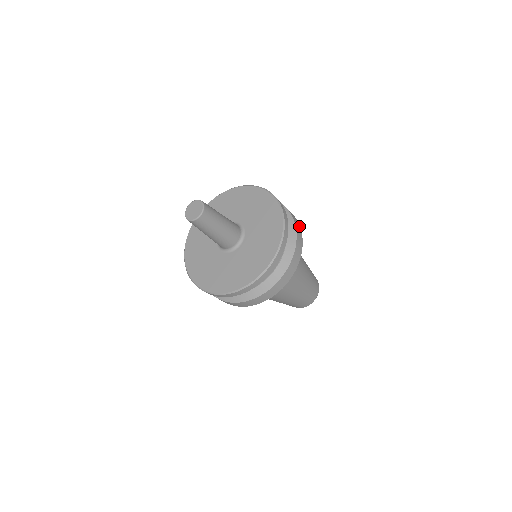
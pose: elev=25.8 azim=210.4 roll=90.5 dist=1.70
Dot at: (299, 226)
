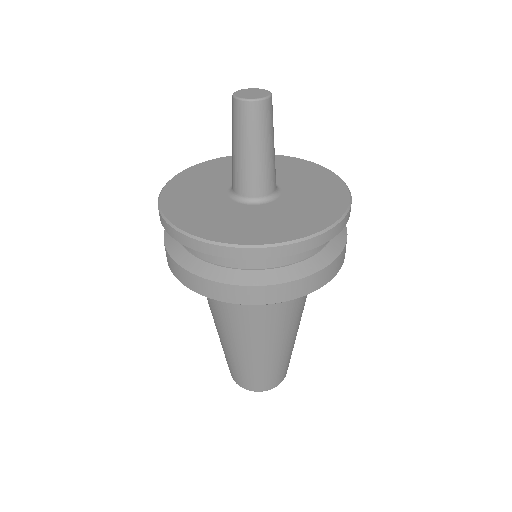
Dot at: occluded
